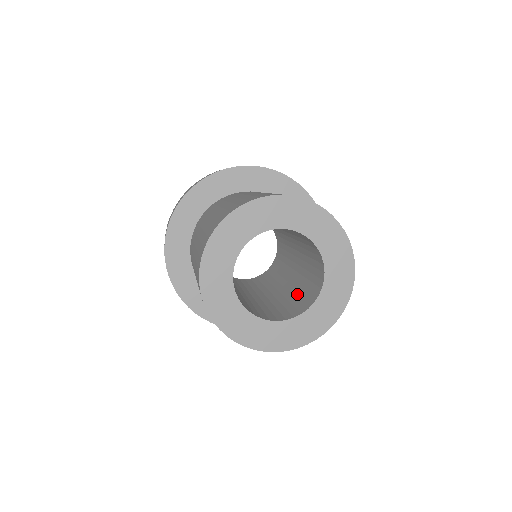
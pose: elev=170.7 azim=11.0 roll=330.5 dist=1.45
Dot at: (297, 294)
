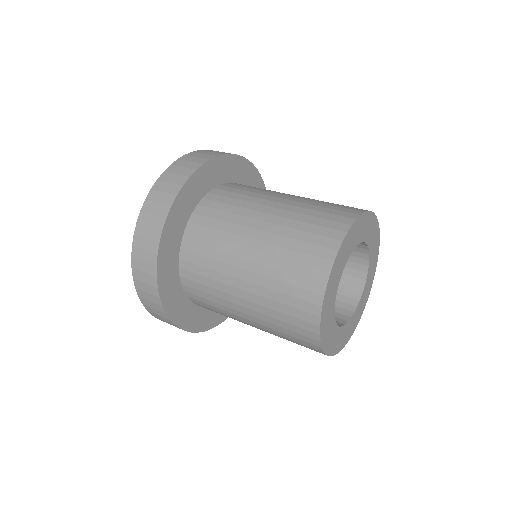
Dot at: occluded
